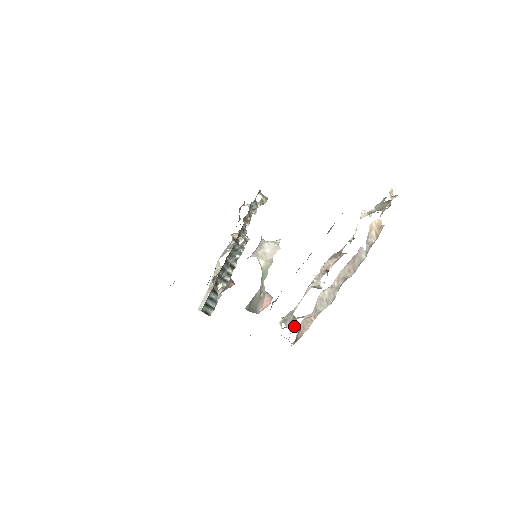
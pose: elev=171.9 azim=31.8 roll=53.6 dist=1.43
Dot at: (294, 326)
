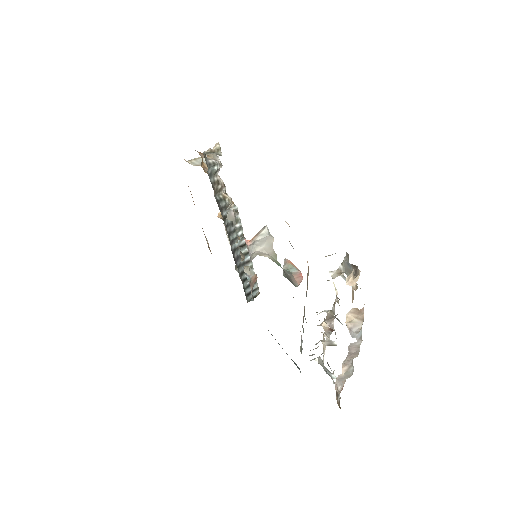
Dot at: (332, 373)
